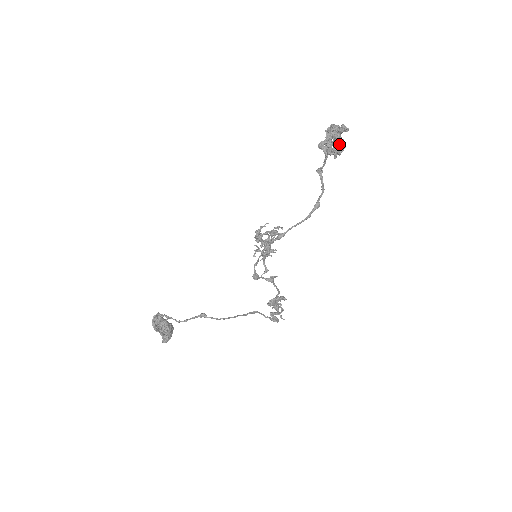
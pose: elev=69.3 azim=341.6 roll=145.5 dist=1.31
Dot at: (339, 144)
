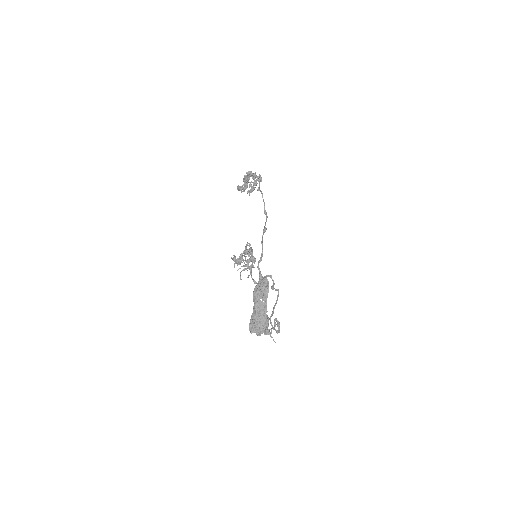
Dot at: (251, 185)
